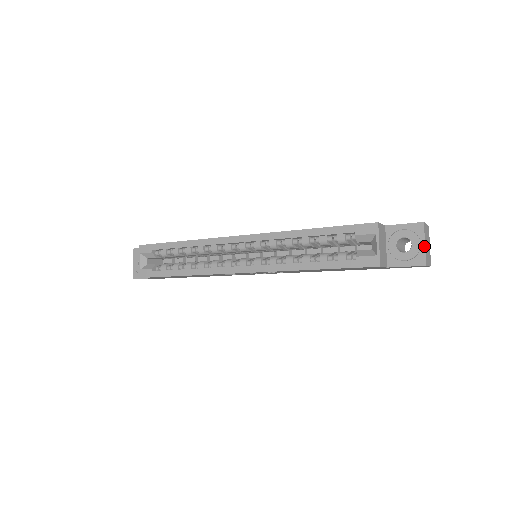
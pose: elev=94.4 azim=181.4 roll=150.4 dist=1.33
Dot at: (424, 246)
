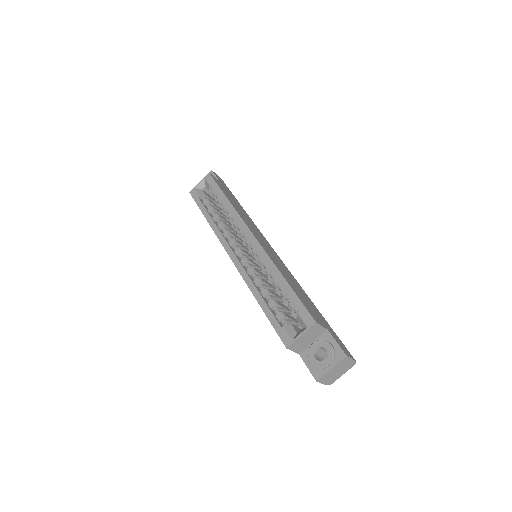
Dot at: (329, 369)
